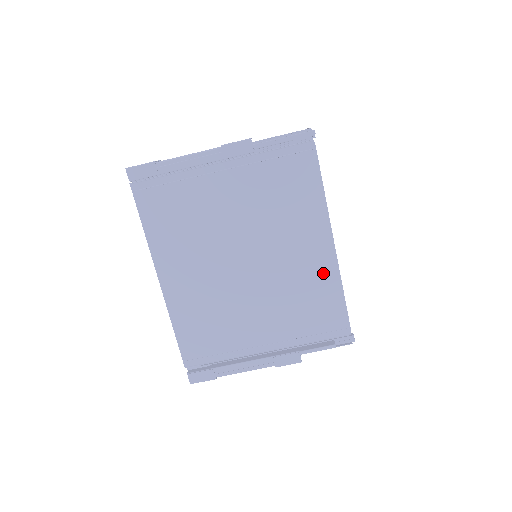
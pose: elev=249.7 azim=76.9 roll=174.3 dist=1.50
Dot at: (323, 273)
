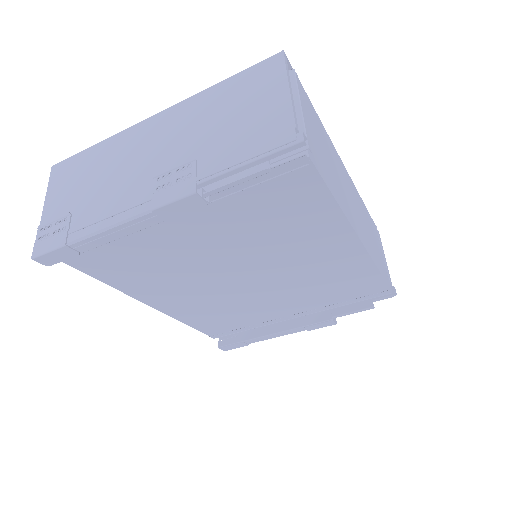
Dot at: (350, 264)
